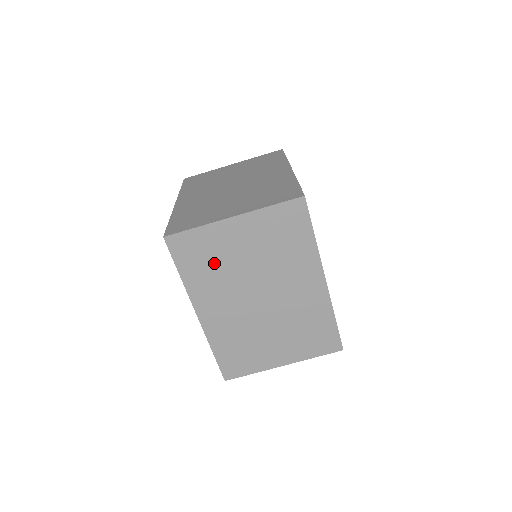
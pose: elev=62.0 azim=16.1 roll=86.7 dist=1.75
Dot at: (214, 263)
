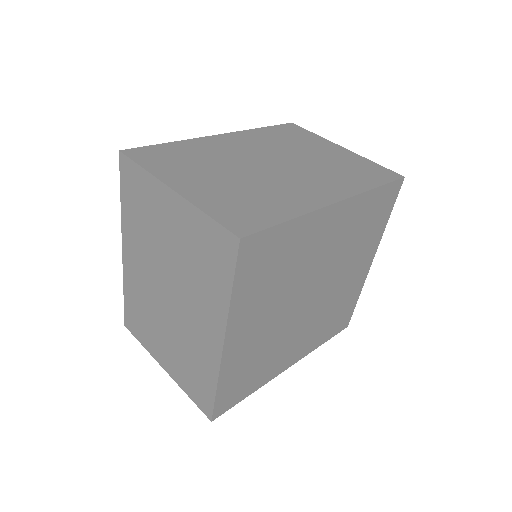
Dot at: (146, 218)
